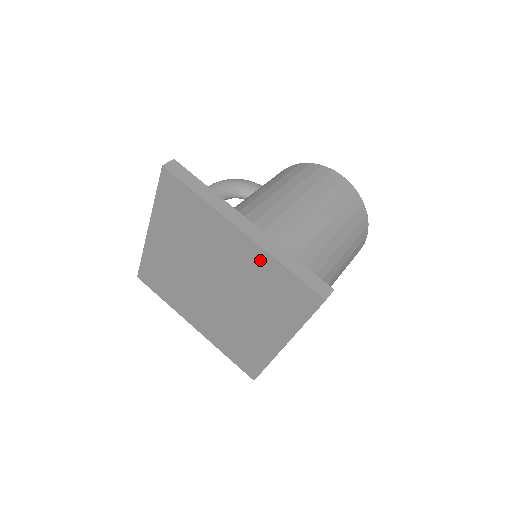
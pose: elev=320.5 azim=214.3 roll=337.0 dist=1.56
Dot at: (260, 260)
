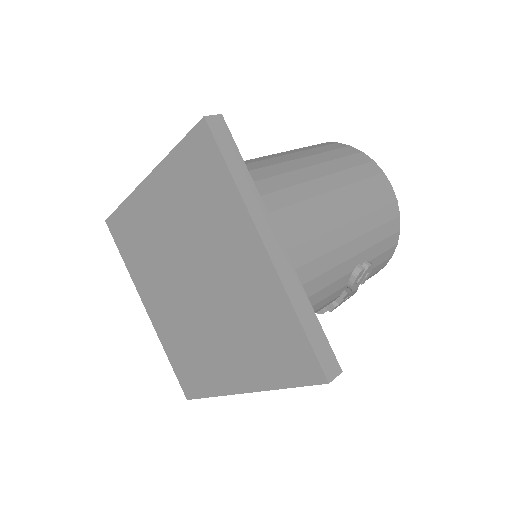
Dot at: (167, 180)
